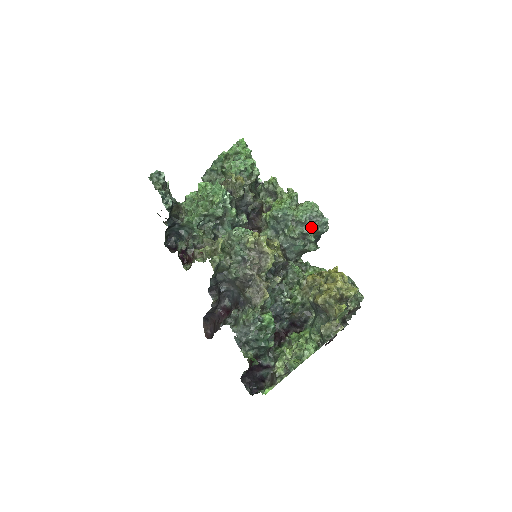
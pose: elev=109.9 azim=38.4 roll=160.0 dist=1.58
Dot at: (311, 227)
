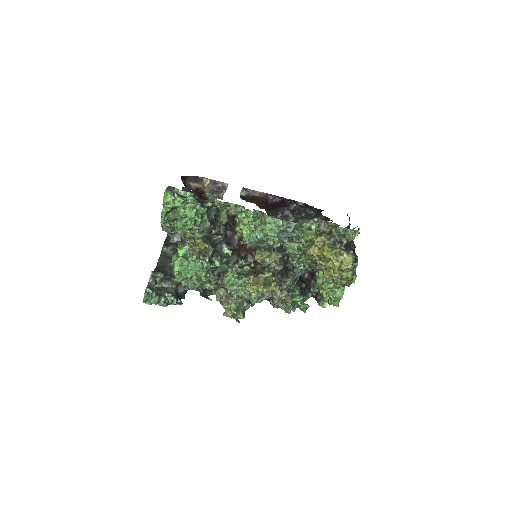
Dot at: (286, 234)
